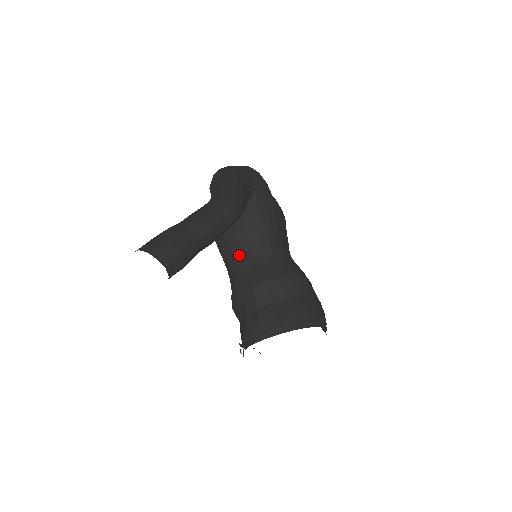
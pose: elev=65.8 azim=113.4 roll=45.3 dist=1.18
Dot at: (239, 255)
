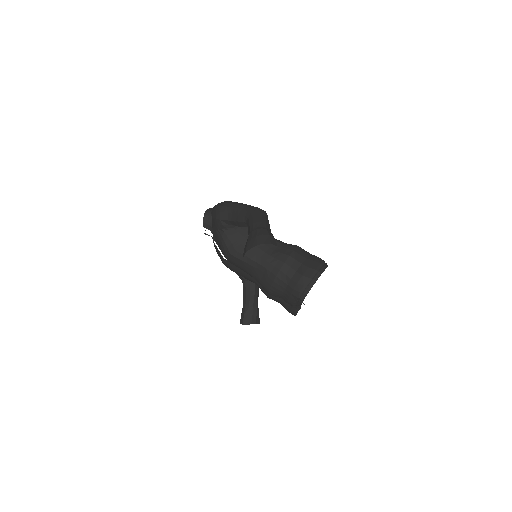
Dot at: (260, 252)
